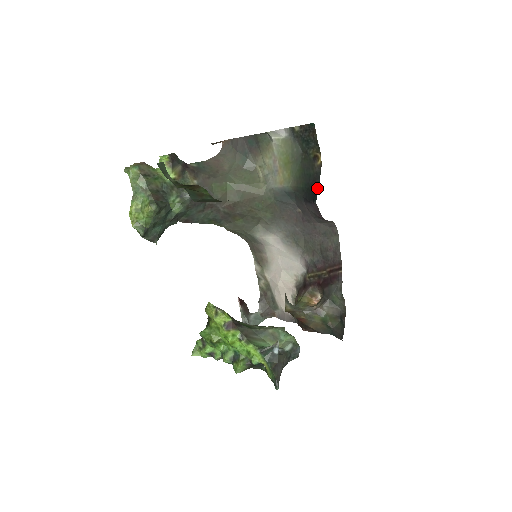
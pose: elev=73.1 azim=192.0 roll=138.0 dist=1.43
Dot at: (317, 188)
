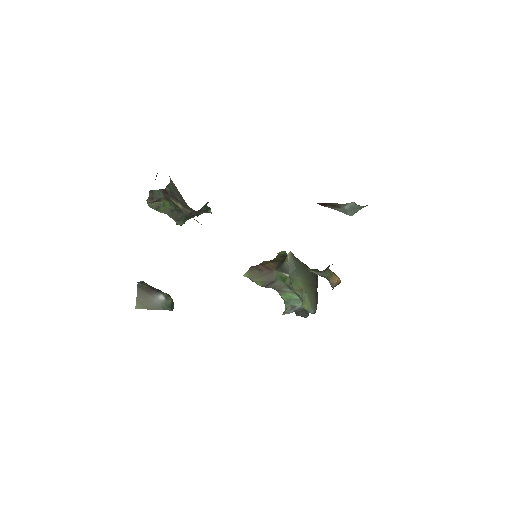
Dot at: occluded
